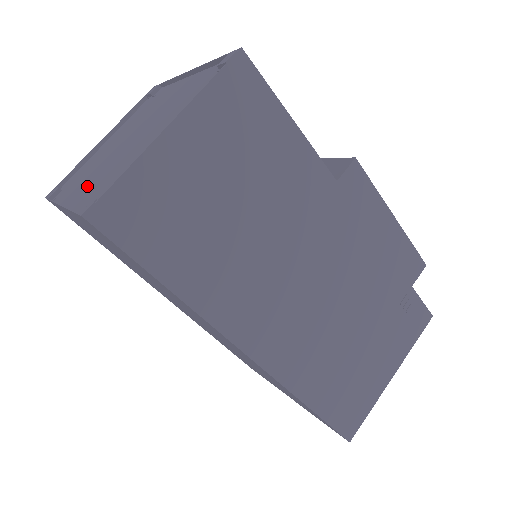
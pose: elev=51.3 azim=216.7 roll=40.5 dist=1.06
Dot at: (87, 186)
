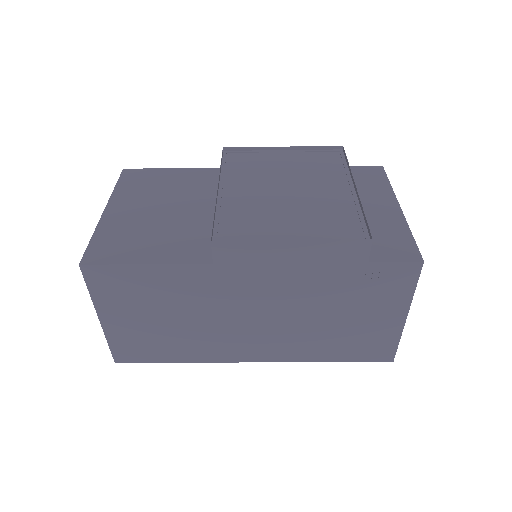
Dot at: occluded
